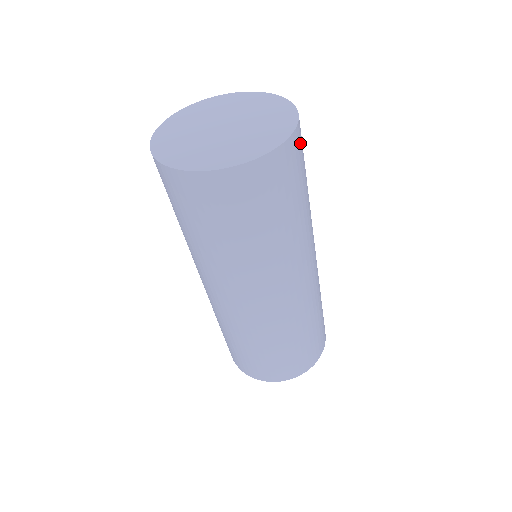
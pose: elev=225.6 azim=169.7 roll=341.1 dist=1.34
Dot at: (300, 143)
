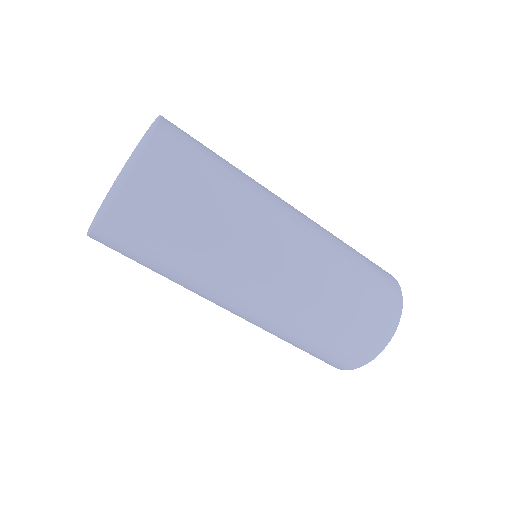
Dot at: (160, 169)
